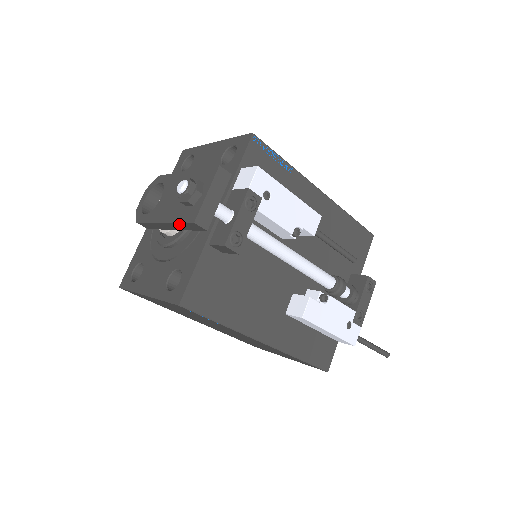
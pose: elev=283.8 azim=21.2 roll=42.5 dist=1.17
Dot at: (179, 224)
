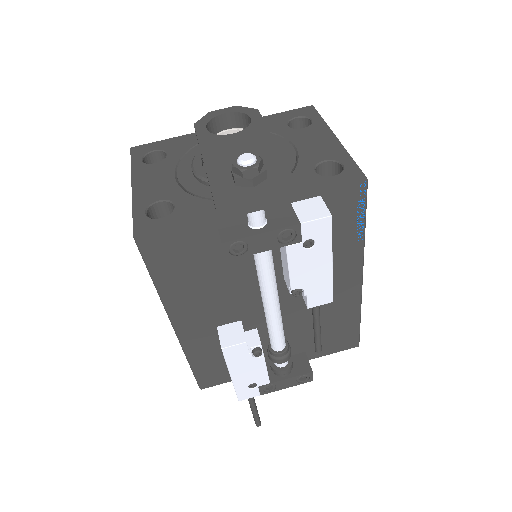
Dot at: (209, 182)
